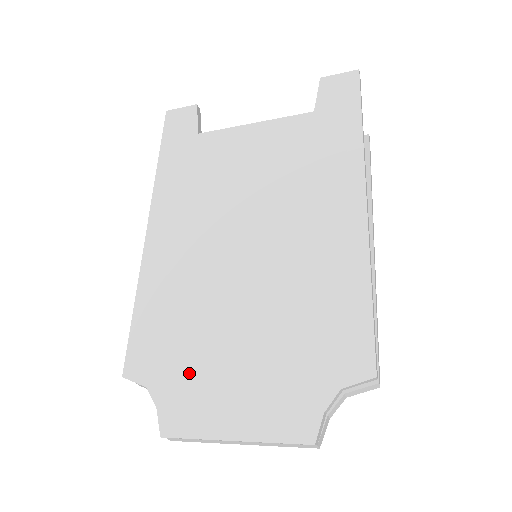
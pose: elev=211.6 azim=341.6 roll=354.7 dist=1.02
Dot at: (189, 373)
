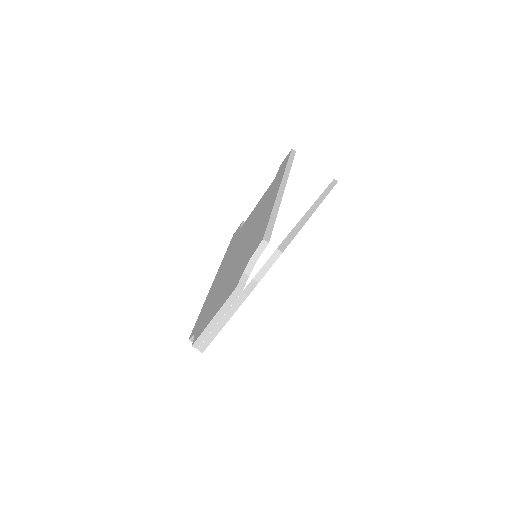
Dot at: (208, 312)
